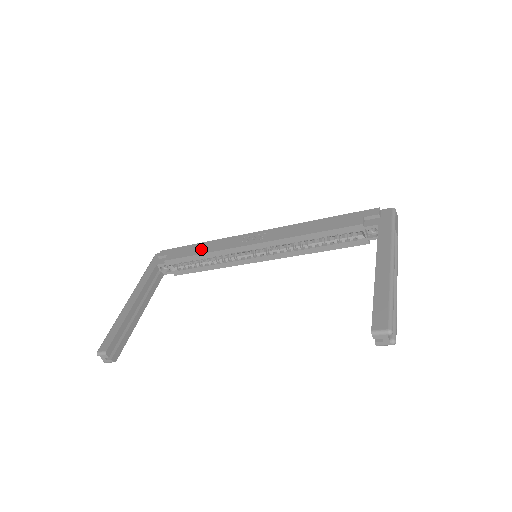
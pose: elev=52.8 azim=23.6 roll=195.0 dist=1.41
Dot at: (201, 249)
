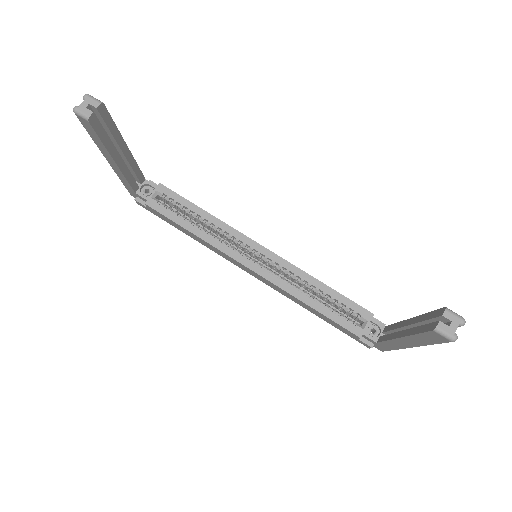
Dot at: occluded
